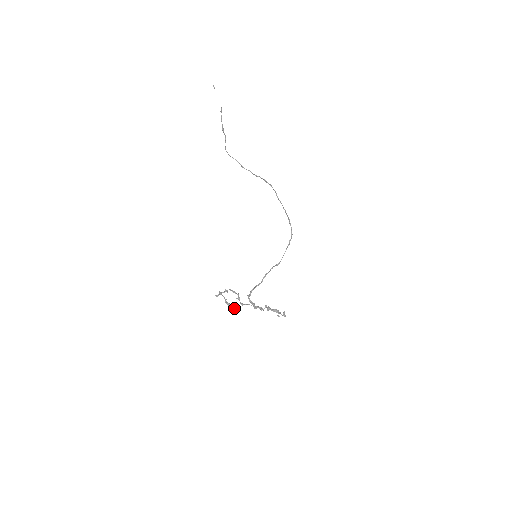
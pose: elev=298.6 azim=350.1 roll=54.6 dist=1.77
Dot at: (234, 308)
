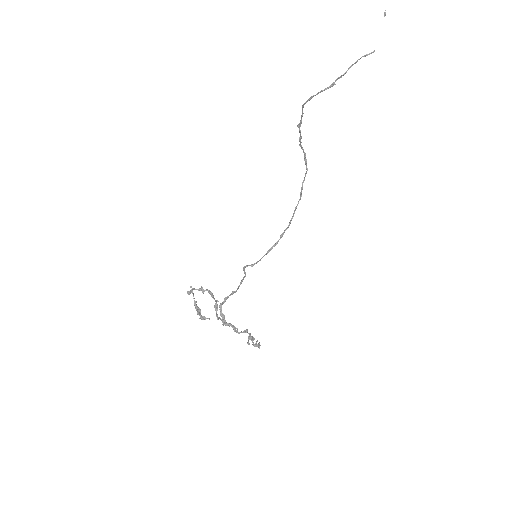
Dot at: (202, 317)
